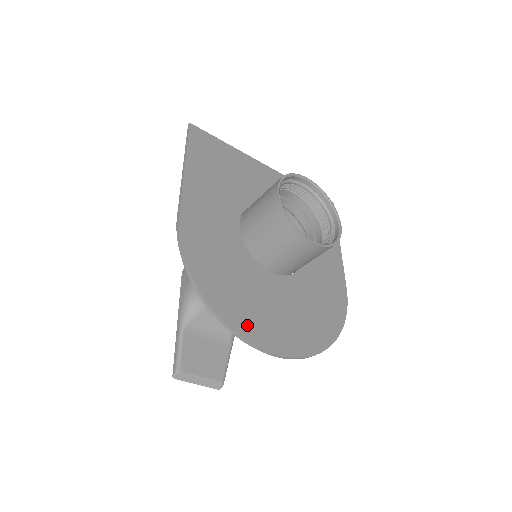
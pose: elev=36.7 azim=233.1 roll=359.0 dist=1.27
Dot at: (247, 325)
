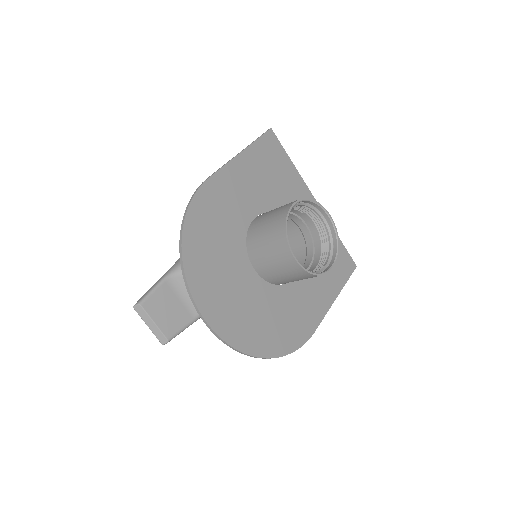
Dot at: (201, 286)
